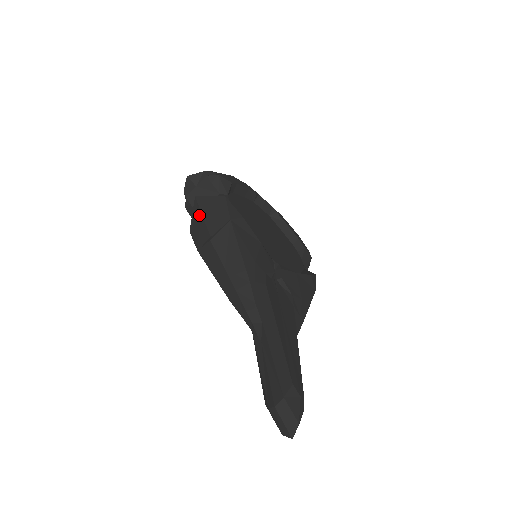
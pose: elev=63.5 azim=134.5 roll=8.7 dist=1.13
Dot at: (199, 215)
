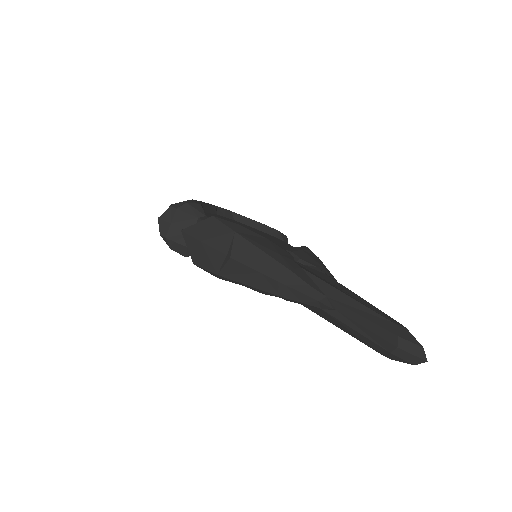
Dot at: (198, 244)
